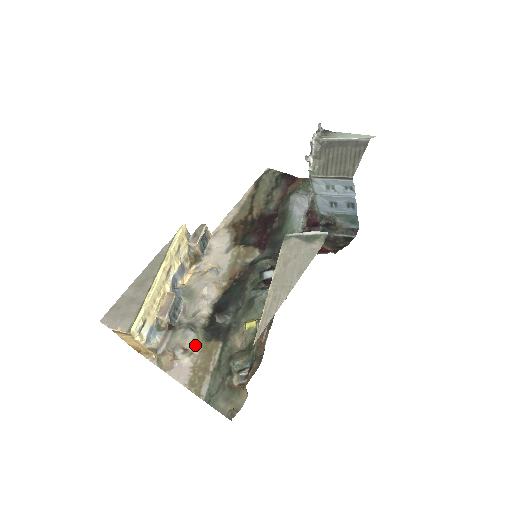
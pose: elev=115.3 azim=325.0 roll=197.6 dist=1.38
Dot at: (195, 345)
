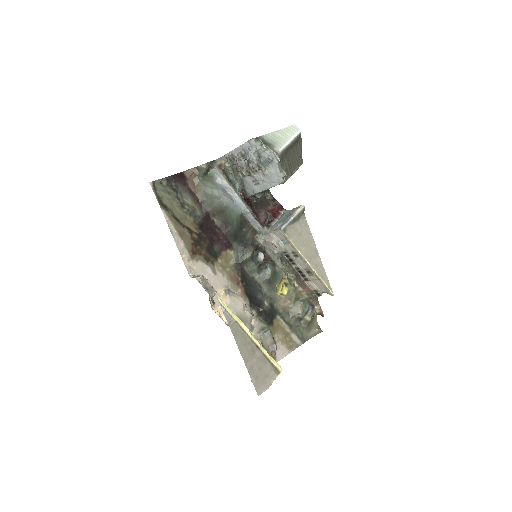
Dot at: (272, 334)
